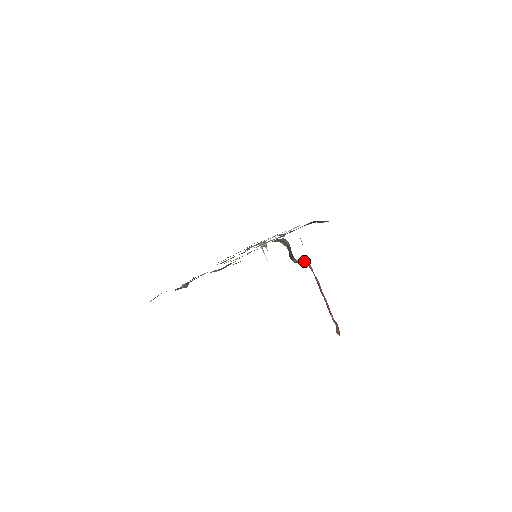
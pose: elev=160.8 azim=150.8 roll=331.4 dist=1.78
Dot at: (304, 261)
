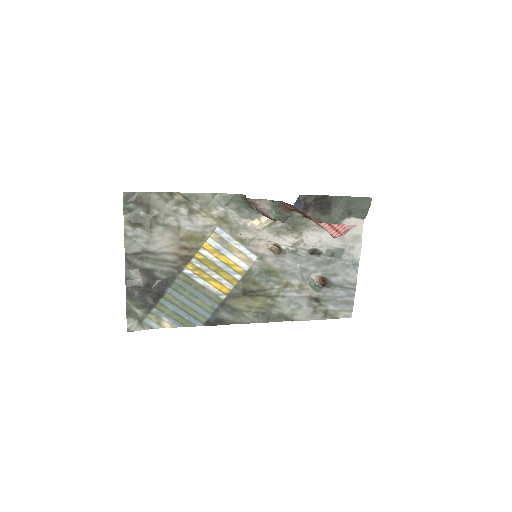
Dot at: (271, 201)
